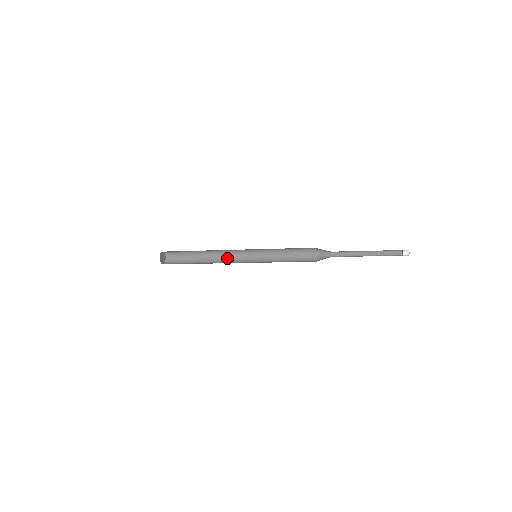
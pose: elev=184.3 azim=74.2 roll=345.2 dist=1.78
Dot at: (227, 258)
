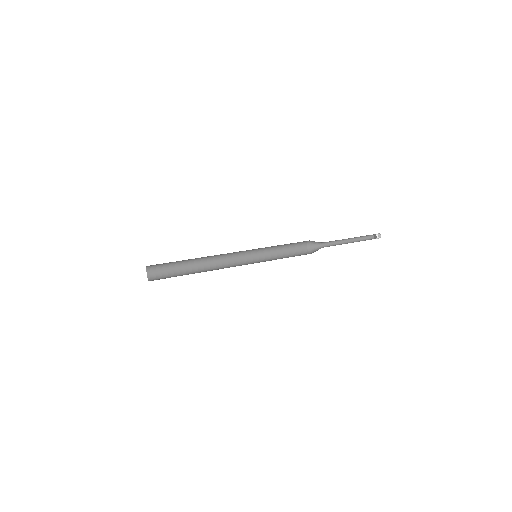
Dot at: (222, 255)
